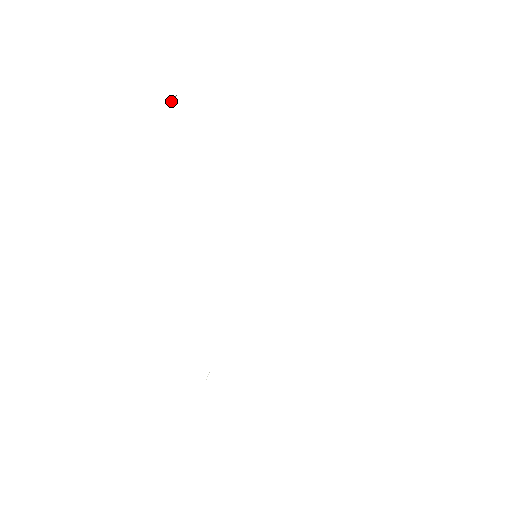
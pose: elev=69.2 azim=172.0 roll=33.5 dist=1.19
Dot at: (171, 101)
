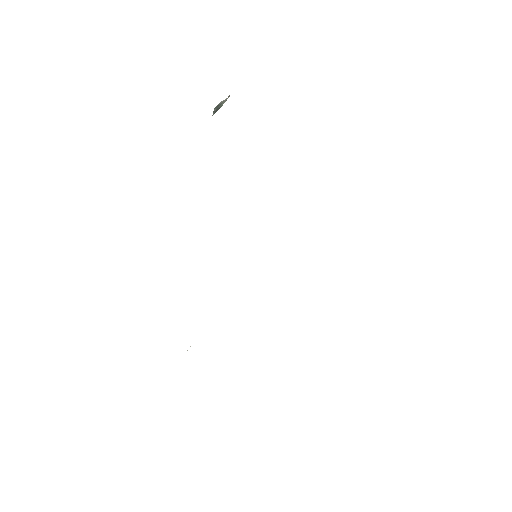
Dot at: (213, 114)
